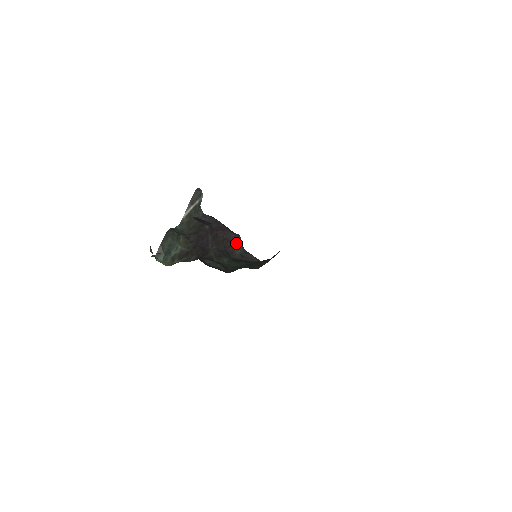
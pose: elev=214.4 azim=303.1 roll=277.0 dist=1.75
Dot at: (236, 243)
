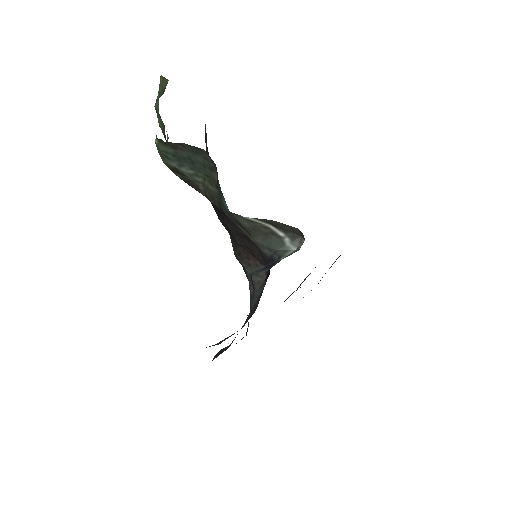
Dot at: (255, 265)
